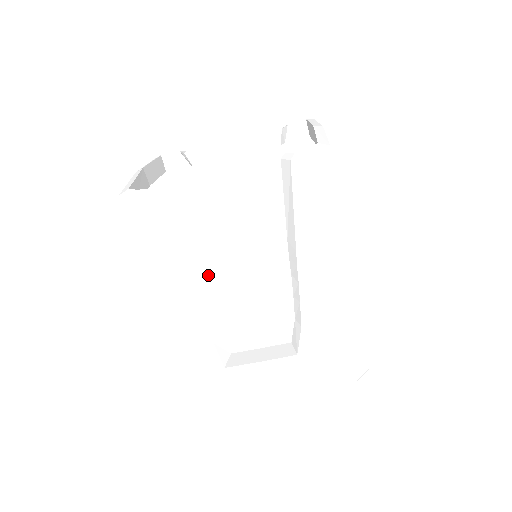
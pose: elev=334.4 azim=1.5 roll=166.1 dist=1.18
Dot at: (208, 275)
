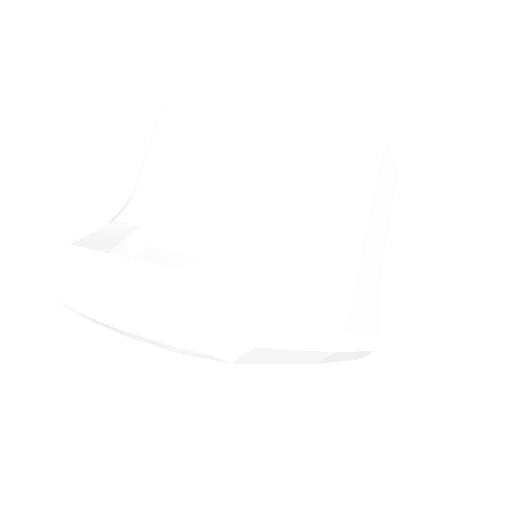
Dot at: (181, 201)
